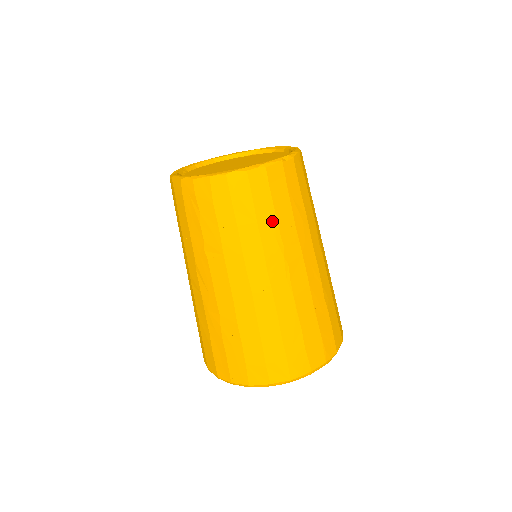
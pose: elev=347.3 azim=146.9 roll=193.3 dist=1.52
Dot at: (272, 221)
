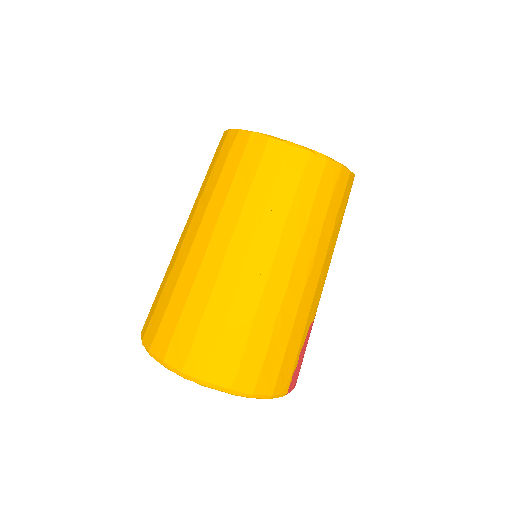
Dot at: (264, 198)
